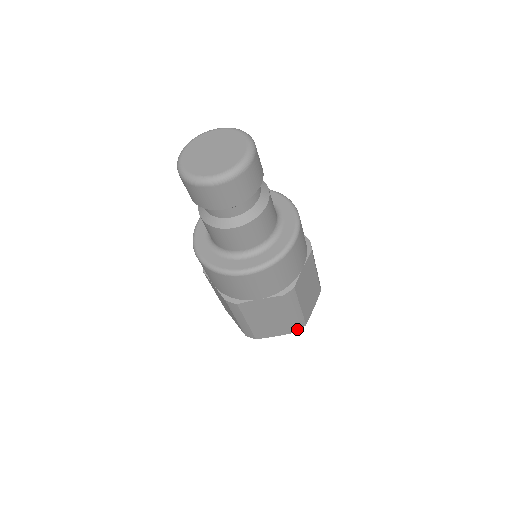
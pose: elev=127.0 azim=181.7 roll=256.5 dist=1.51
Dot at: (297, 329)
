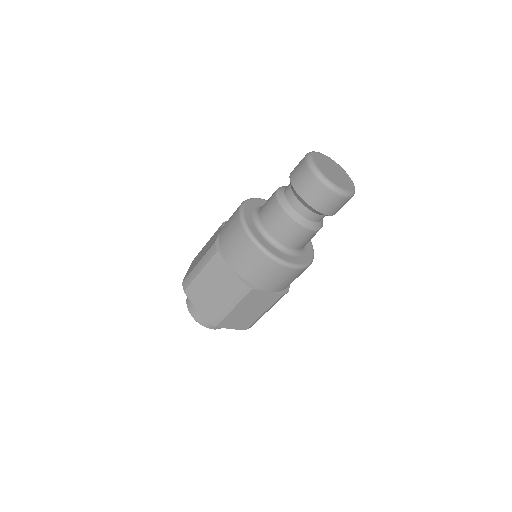
Dot at: (210, 320)
